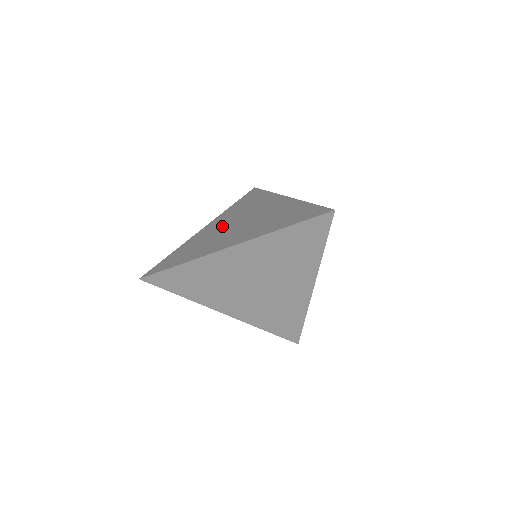
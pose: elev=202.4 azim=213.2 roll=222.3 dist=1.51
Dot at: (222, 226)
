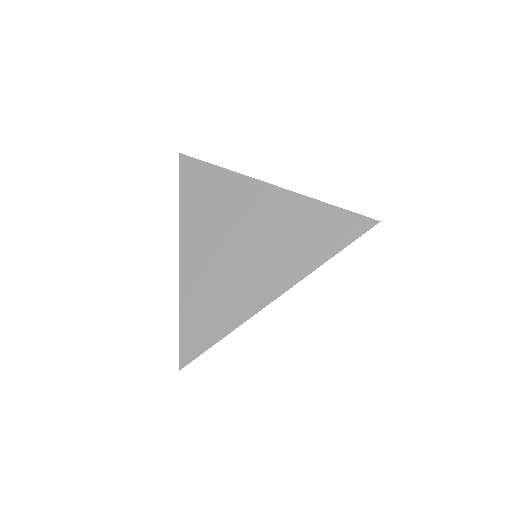
Dot at: (214, 252)
